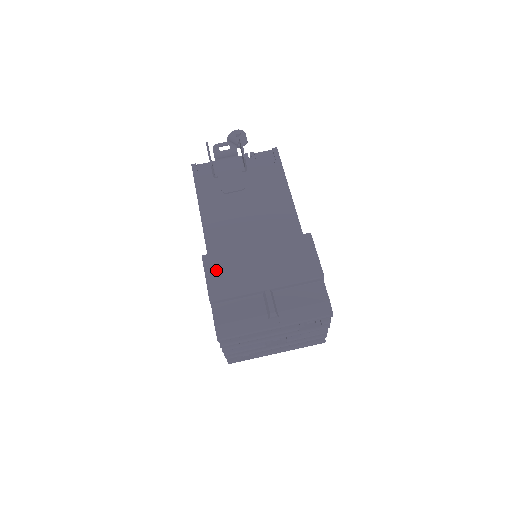
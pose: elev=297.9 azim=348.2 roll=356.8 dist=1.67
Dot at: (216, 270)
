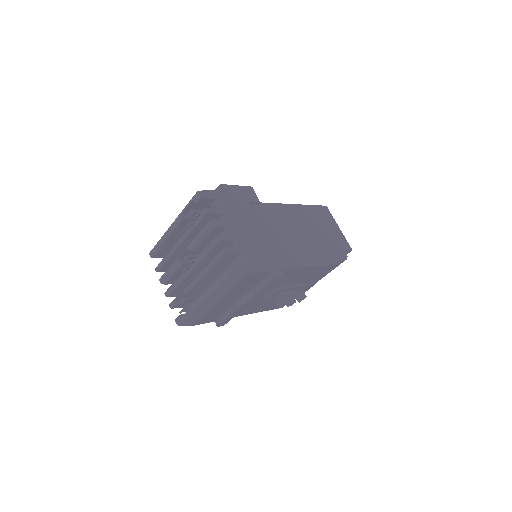
Dot at: occluded
